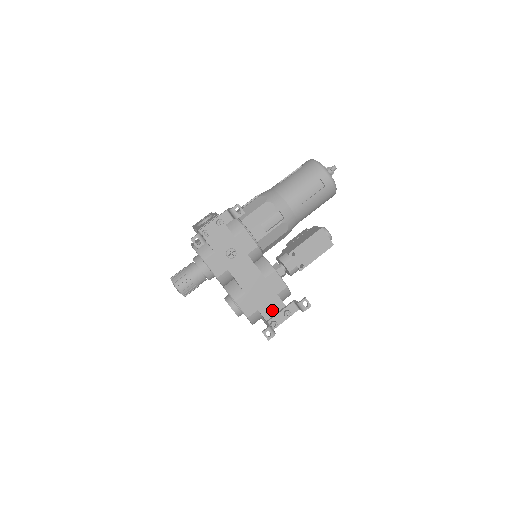
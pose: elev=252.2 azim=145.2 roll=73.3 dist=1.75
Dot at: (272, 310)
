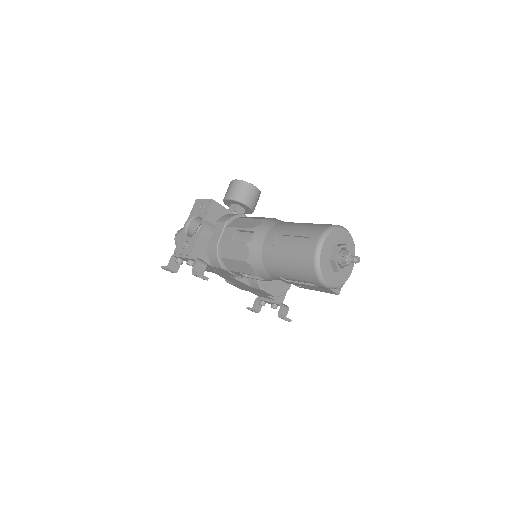
Dot at: (262, 296)
